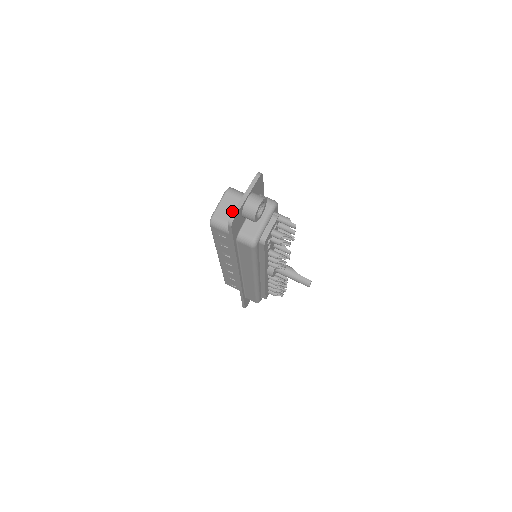
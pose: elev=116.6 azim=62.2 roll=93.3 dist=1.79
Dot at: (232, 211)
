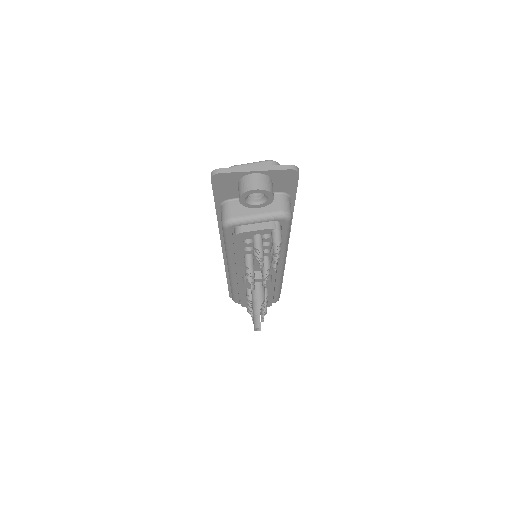
Dot at: occluded
